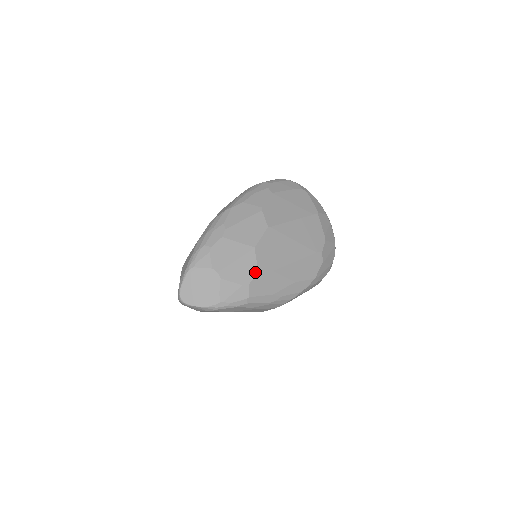
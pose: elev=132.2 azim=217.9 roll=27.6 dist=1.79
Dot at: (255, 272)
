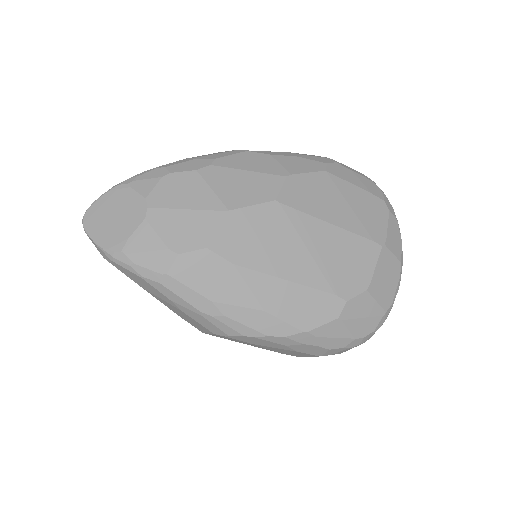
Dot at: (202, 244)
